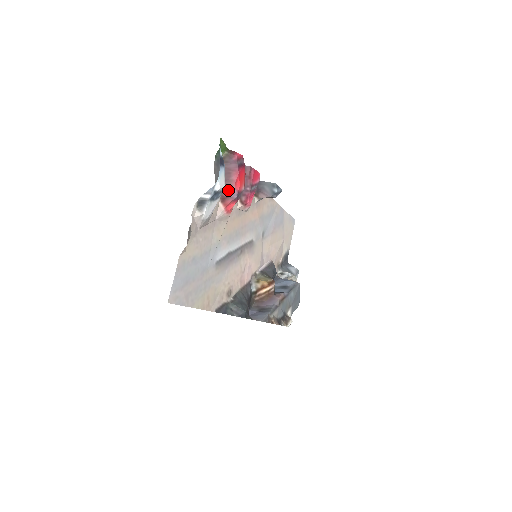
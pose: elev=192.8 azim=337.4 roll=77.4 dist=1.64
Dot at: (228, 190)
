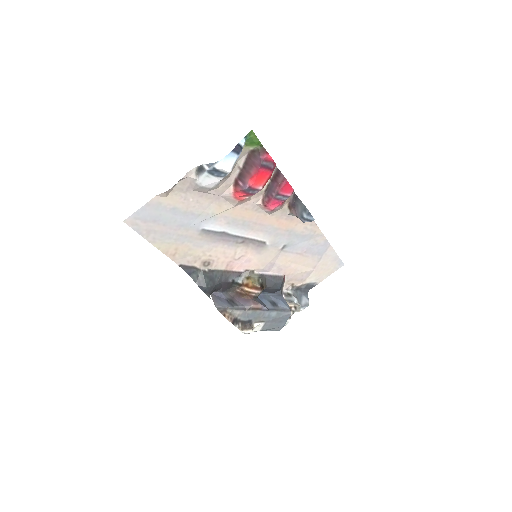
Dot at: (243, 179)
